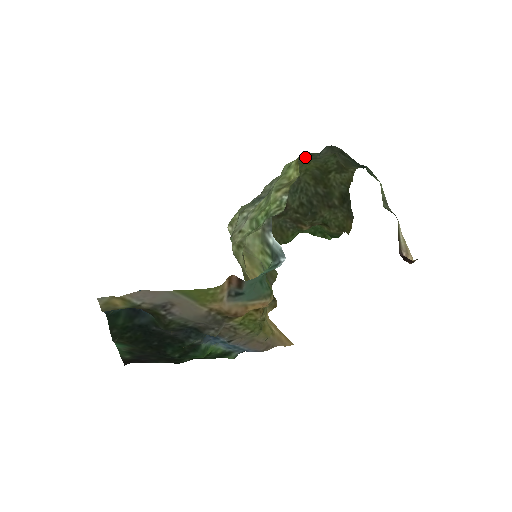
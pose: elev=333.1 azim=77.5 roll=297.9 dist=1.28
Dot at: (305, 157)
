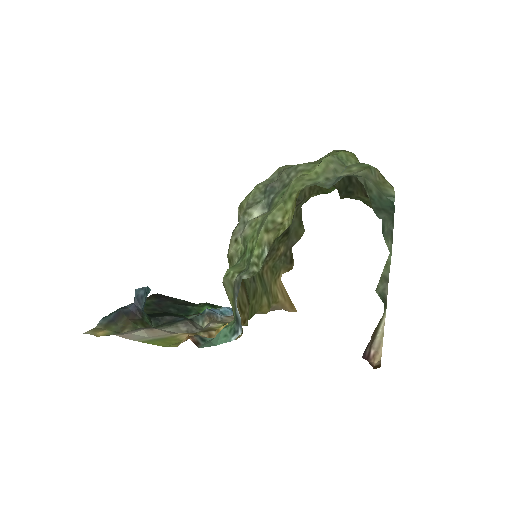
Dot at: (315, 183)
